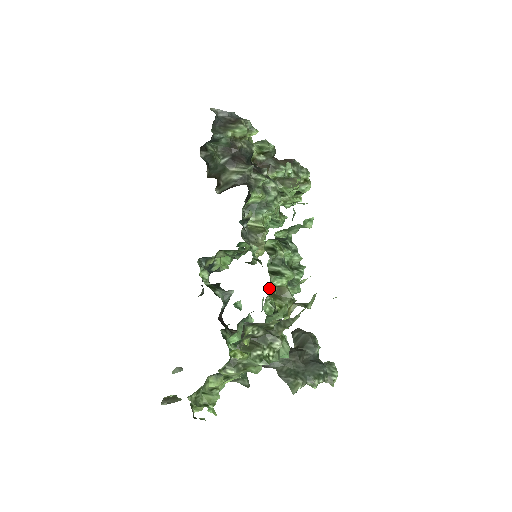
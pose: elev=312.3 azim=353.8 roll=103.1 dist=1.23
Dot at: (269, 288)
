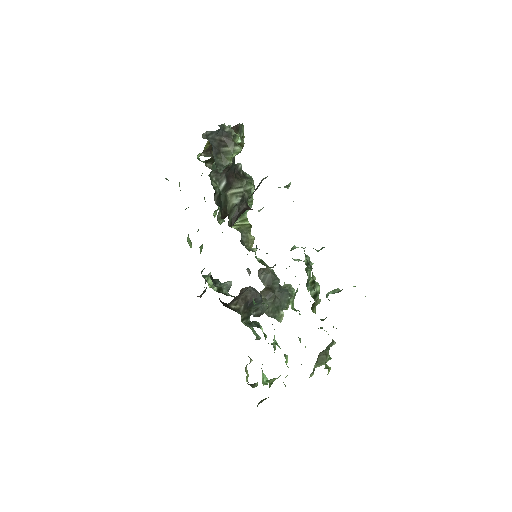
Dot at: occluded
